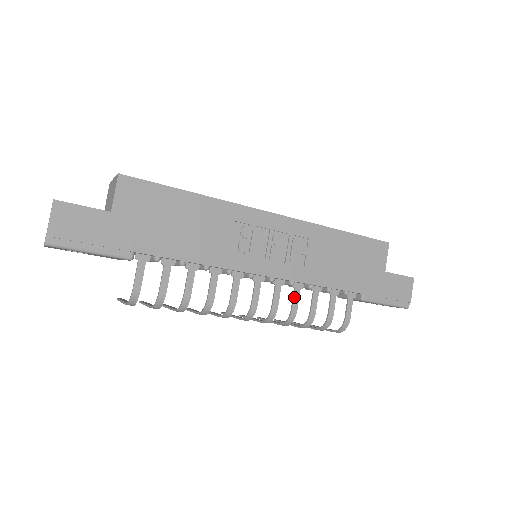
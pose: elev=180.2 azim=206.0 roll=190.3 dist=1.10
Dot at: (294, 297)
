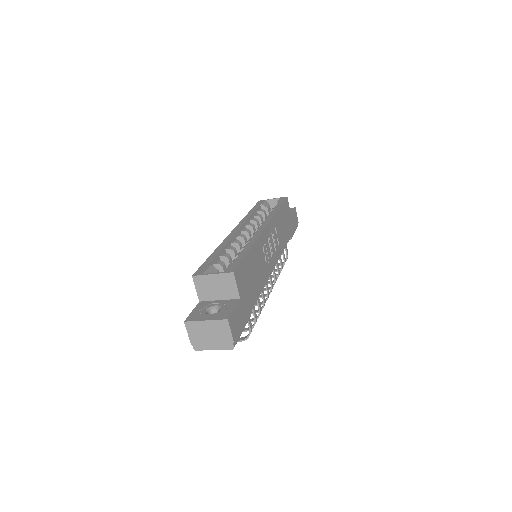
Dot at: (277, 265)
